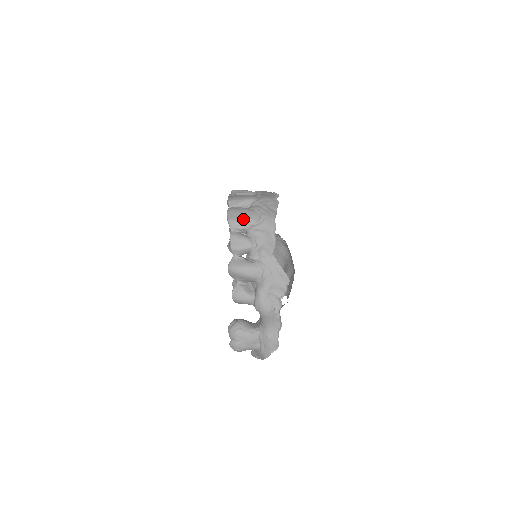
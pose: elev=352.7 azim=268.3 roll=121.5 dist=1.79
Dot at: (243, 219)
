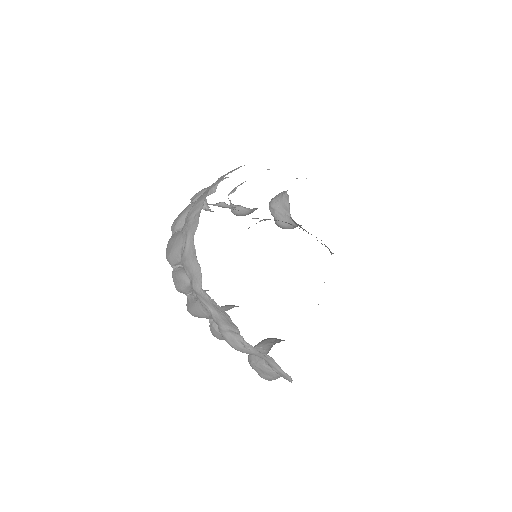
Dot at: (172, 252)
